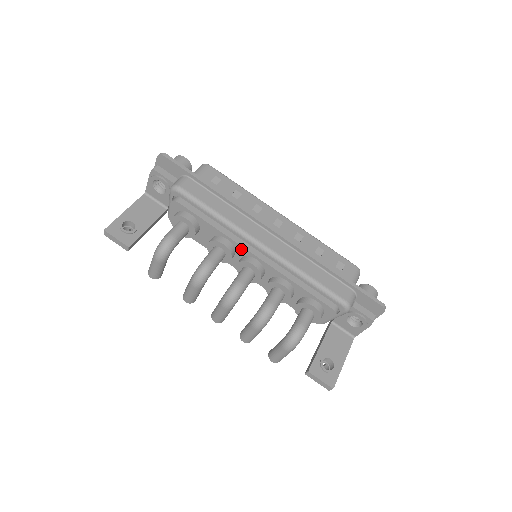
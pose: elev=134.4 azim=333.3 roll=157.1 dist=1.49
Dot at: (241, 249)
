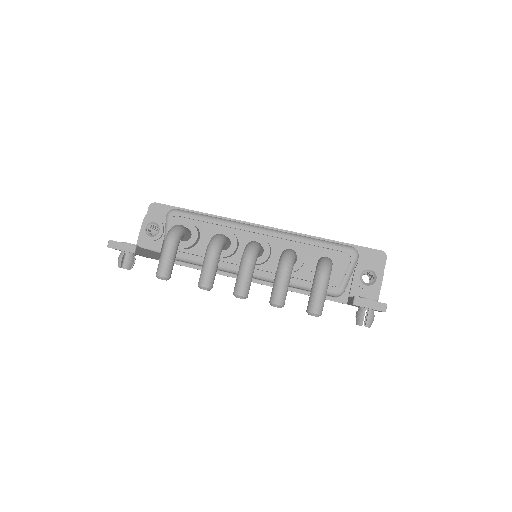
Dot at: (243, 235)
